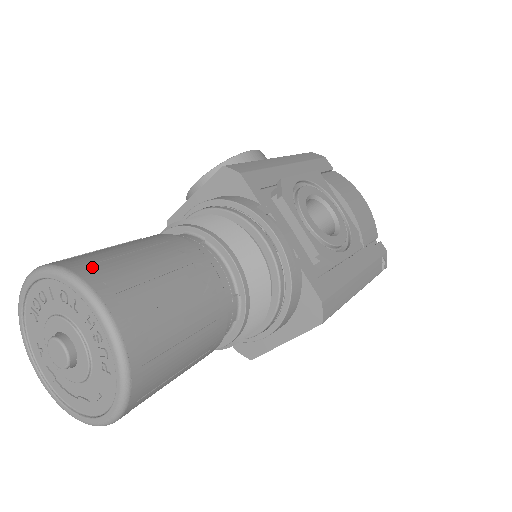
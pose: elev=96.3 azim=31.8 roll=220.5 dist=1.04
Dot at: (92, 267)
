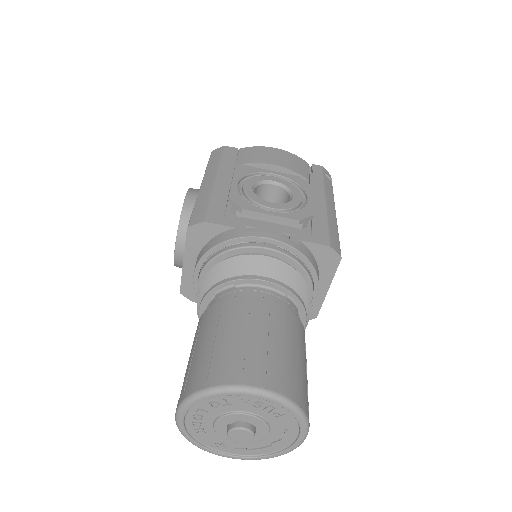
Dot at: (211, 373)
